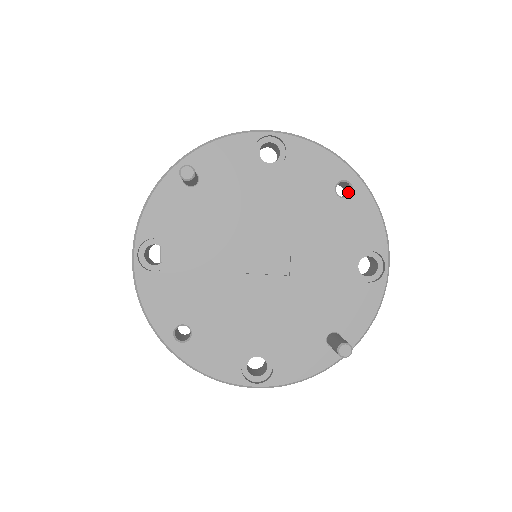
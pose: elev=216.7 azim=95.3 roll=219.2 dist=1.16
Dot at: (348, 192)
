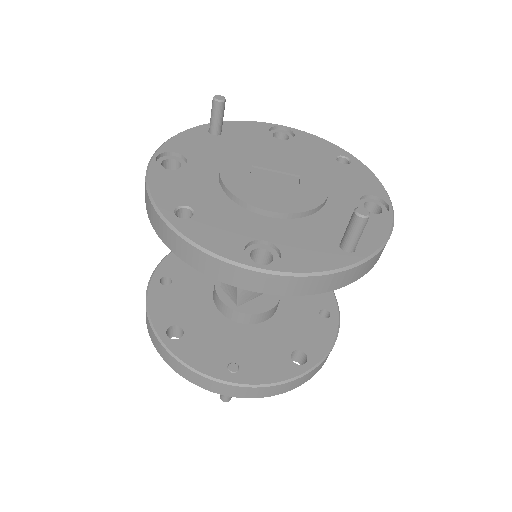
Dot at: occluded
